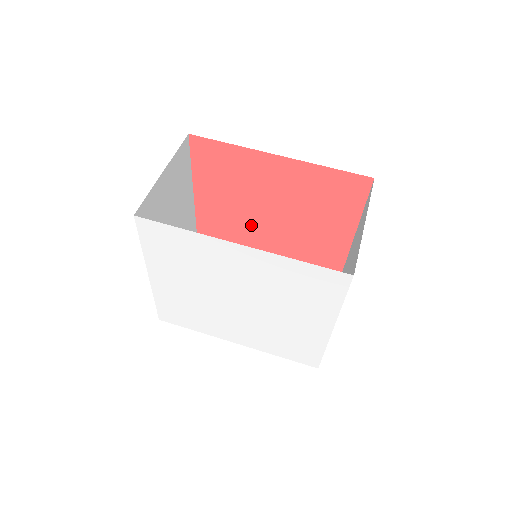
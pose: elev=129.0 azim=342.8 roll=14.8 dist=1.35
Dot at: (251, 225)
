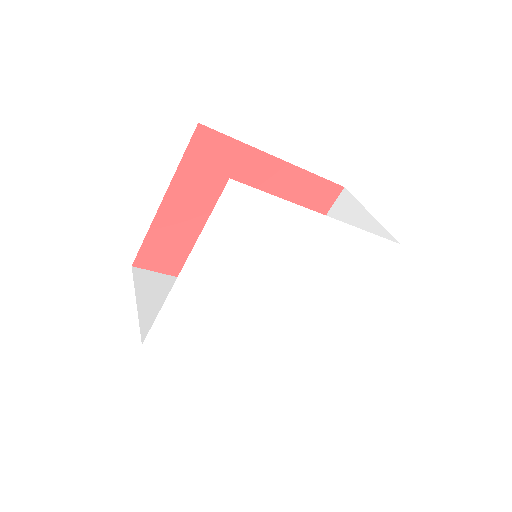
Dot at: occluded
